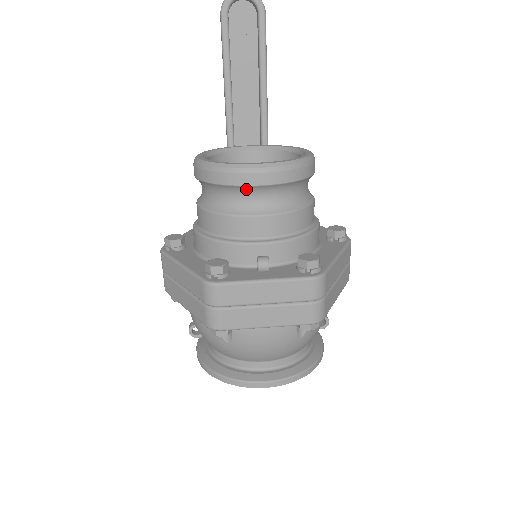
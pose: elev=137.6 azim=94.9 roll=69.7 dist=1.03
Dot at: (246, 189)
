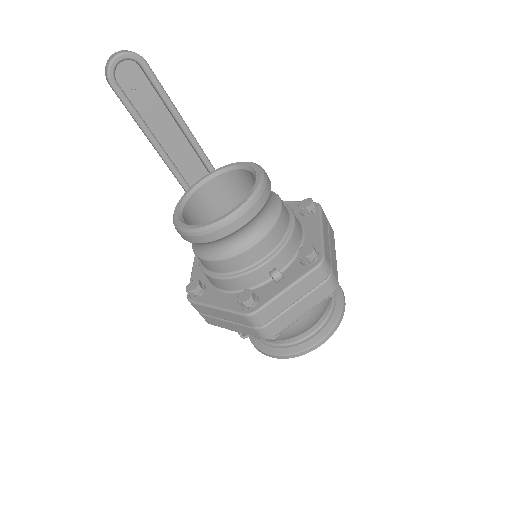
Dot at: (234, 233)
